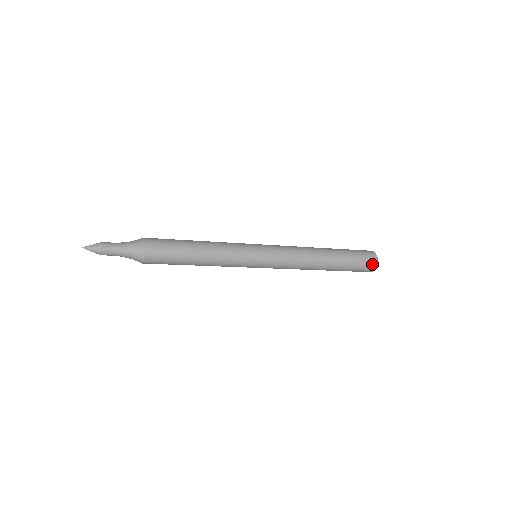
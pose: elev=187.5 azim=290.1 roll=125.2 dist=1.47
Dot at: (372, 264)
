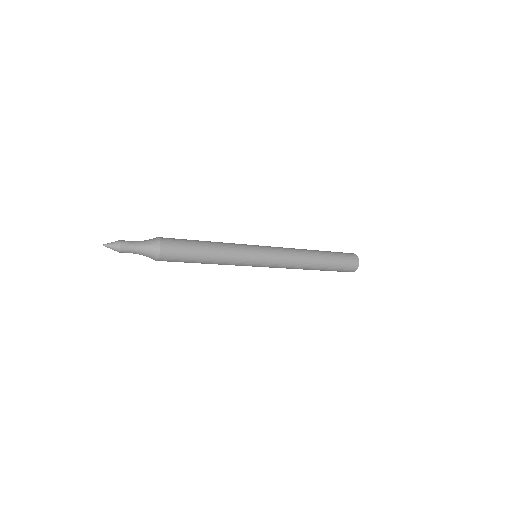
Dot at: (355, 260)
